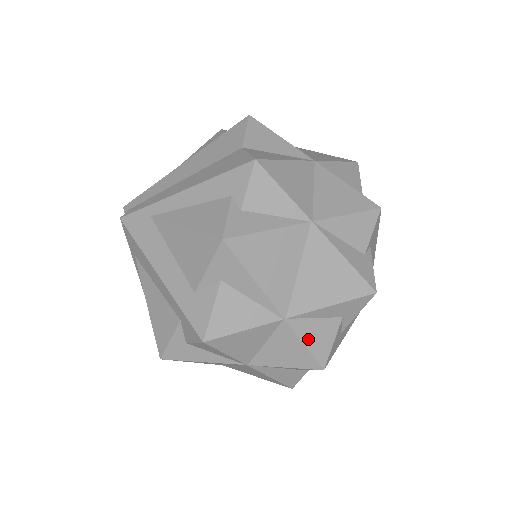
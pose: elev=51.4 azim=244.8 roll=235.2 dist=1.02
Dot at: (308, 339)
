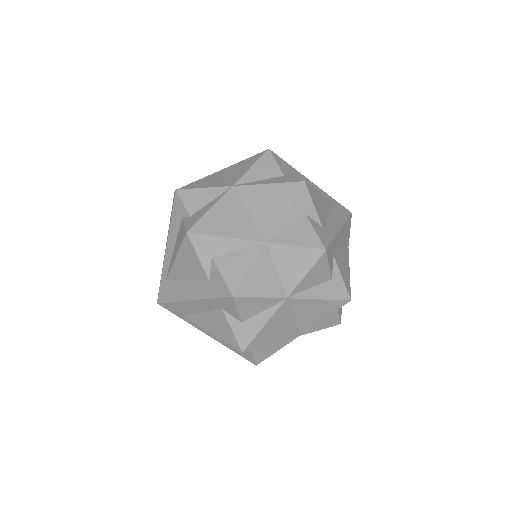
Dot at: (295, 242)
